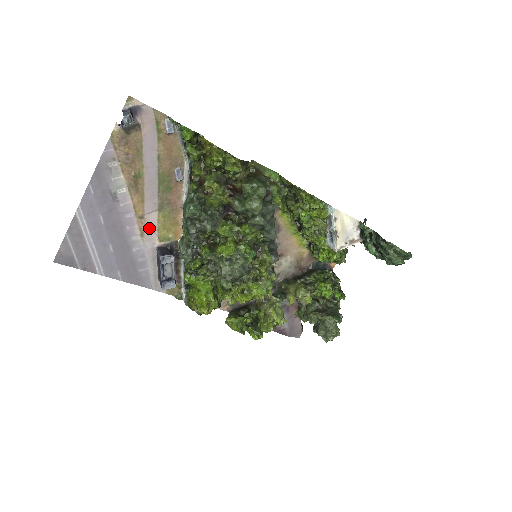
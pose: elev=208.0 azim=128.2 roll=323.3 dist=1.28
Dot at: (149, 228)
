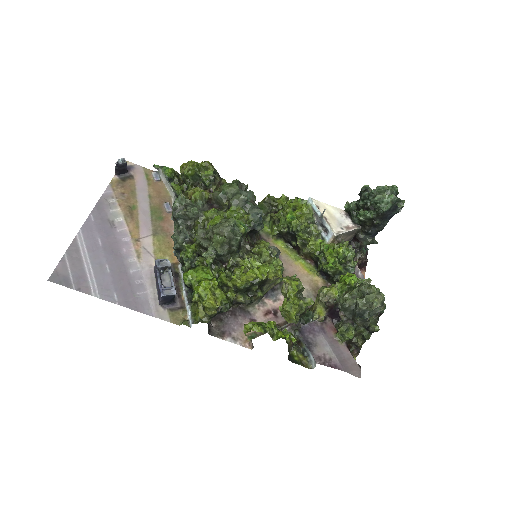
Dot at: (145, 251)
